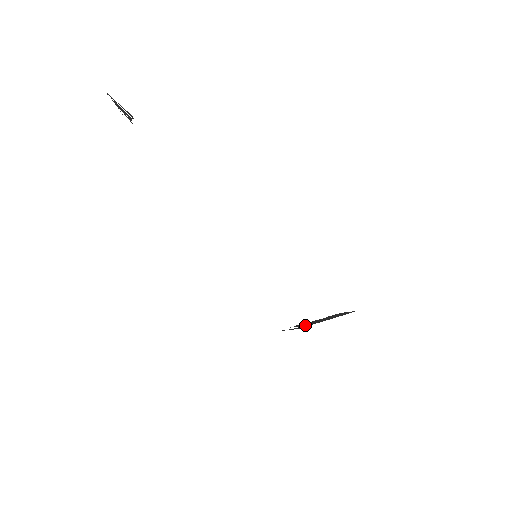
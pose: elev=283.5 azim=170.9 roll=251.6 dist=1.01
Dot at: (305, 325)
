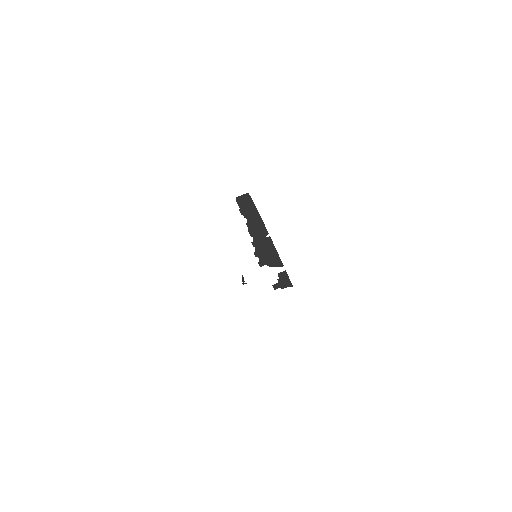
Dot at: (274, 262)
